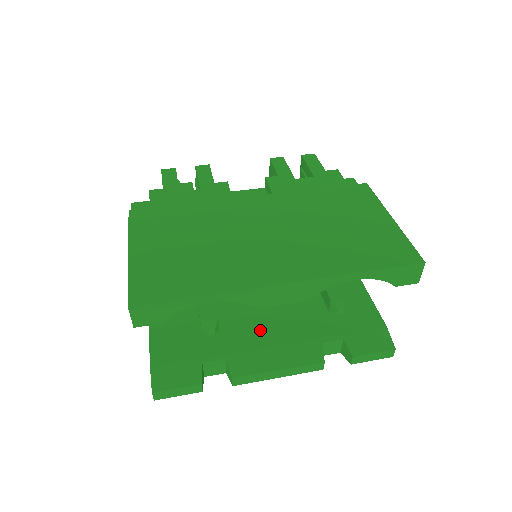
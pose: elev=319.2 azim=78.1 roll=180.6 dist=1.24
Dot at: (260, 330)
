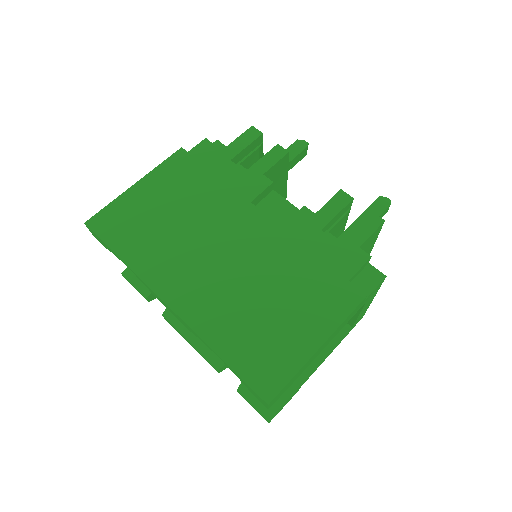
Dot at: occluded
